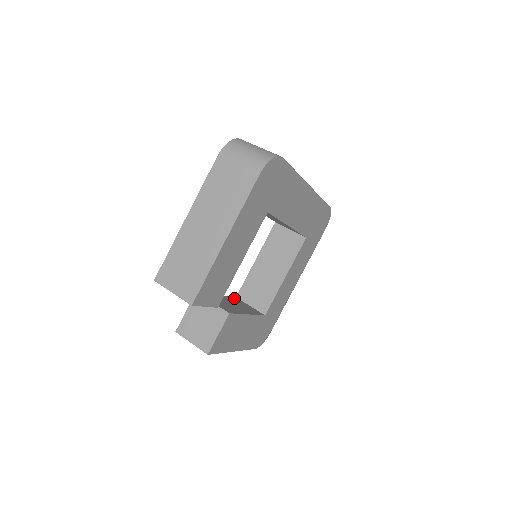
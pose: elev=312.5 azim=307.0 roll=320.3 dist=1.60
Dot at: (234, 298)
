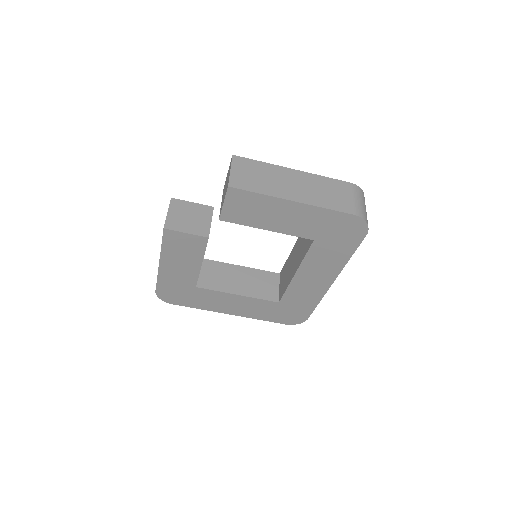
Dot at: occluded
